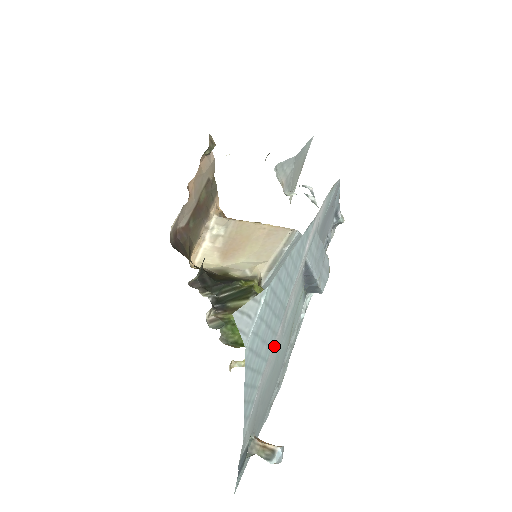
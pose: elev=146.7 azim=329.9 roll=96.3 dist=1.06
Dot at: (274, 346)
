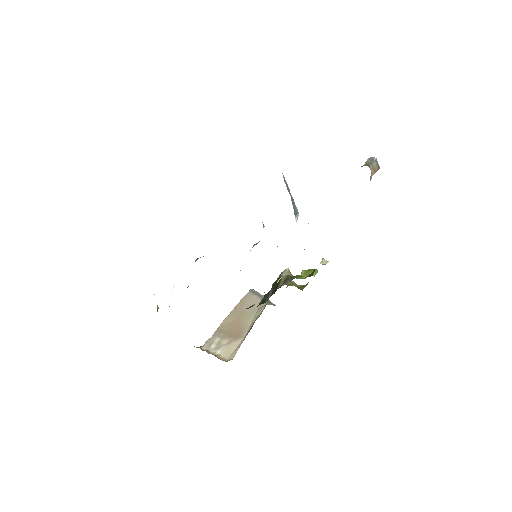
Dot at: occluded
